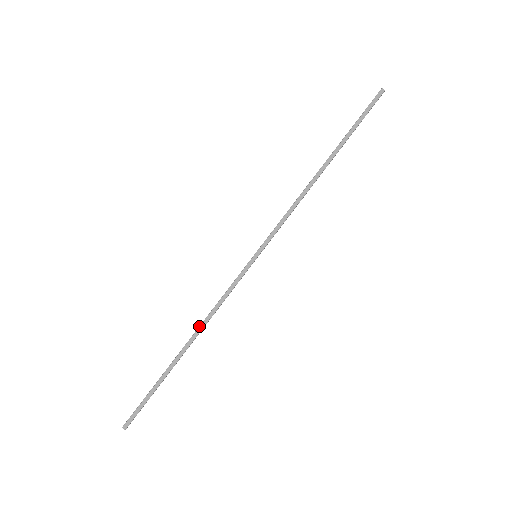
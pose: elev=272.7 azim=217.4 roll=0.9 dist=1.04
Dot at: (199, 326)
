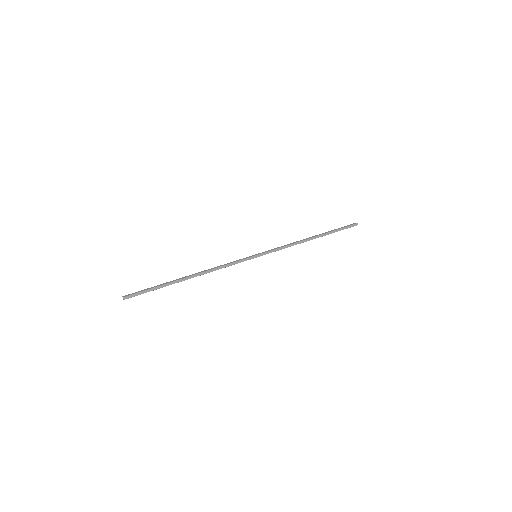
Dot at: (204, 270)
